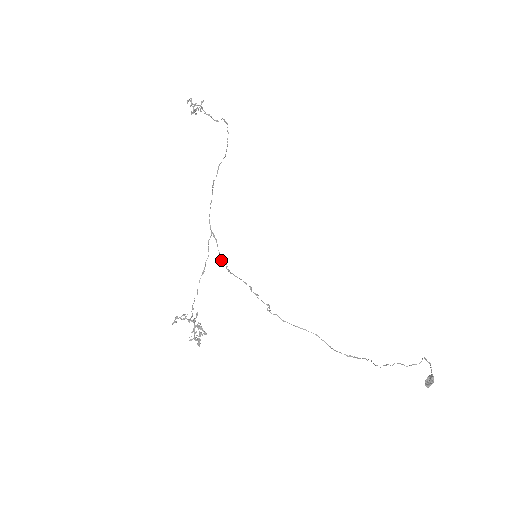
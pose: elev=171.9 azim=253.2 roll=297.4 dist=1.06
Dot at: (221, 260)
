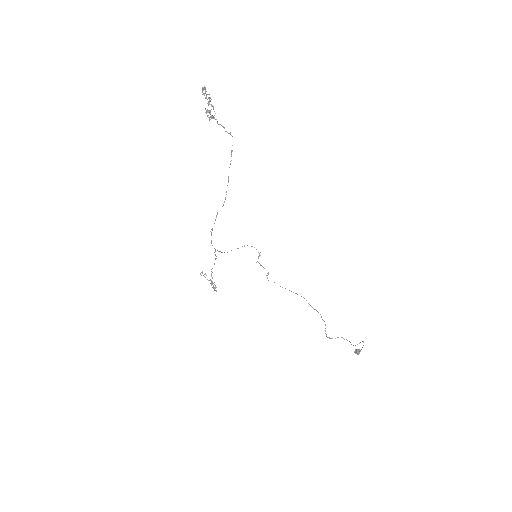
Dot at: occluded
